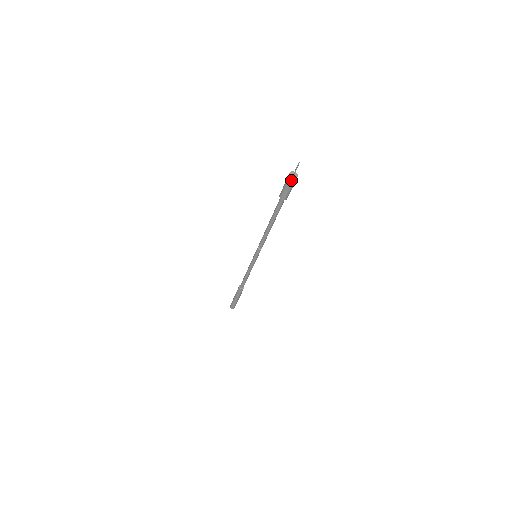
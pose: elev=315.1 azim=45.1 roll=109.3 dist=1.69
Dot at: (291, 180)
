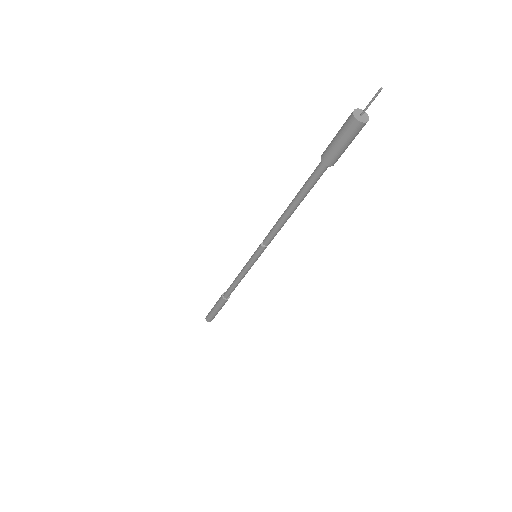
Dot at: (361, 128)
